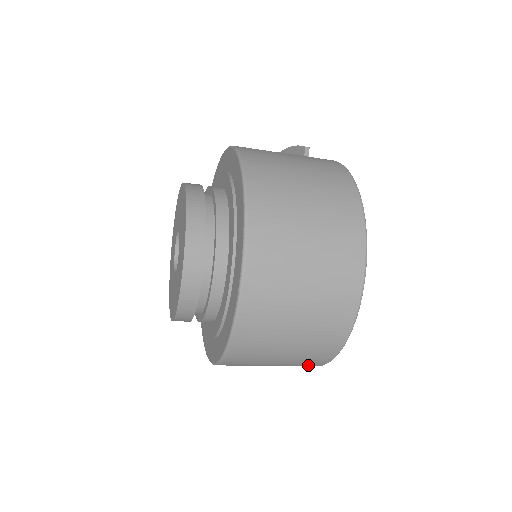
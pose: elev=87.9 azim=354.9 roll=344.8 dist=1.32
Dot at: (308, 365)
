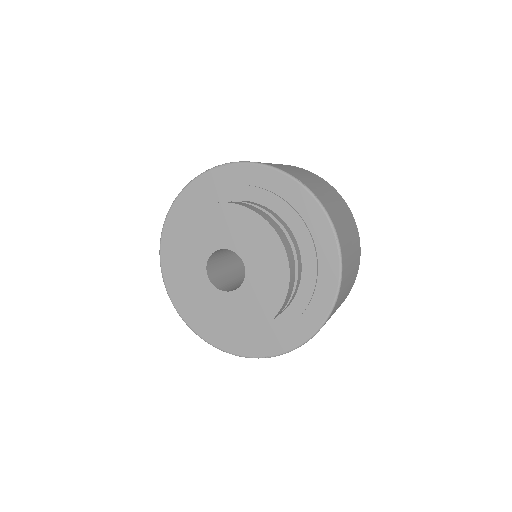
Dot at: occluded
